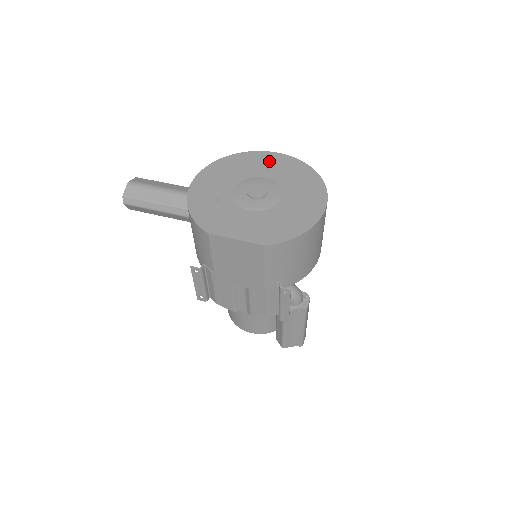
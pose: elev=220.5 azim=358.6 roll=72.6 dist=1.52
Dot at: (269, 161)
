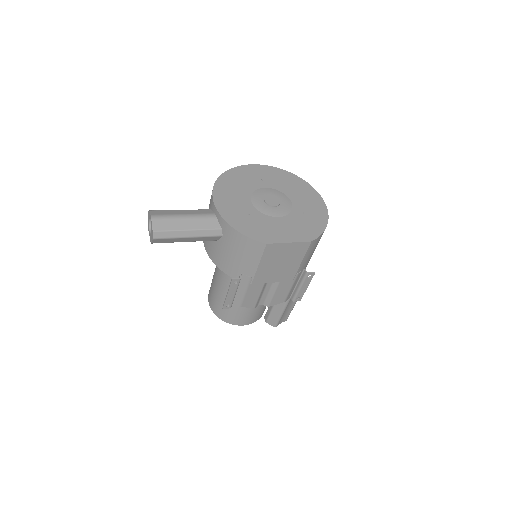
Dot at: (257, 173)
